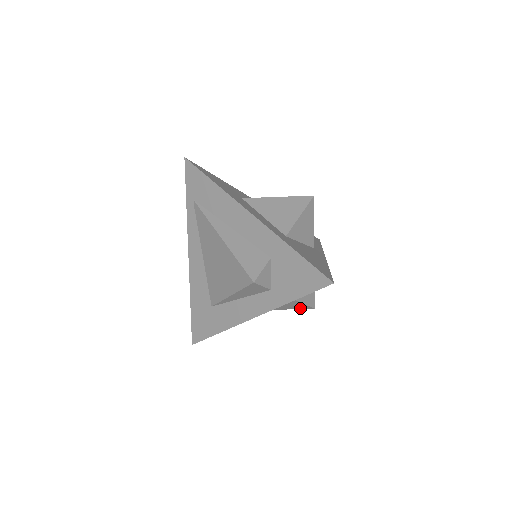
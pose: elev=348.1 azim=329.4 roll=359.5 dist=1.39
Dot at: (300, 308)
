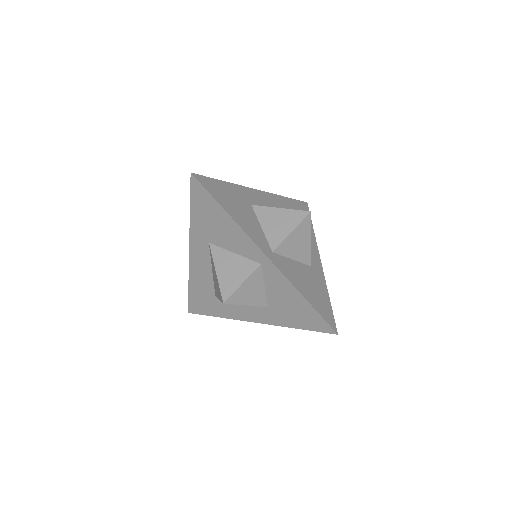
Dot at: occluded
